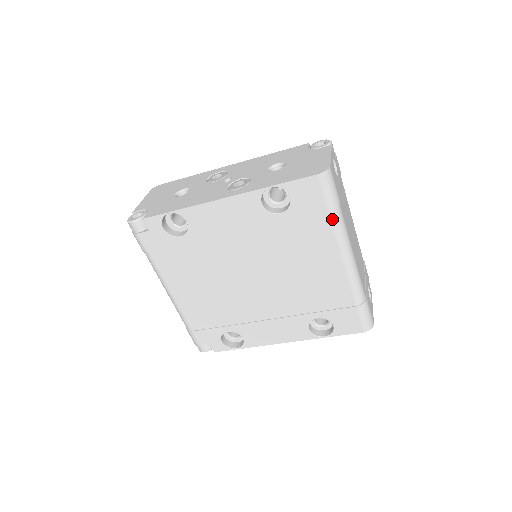
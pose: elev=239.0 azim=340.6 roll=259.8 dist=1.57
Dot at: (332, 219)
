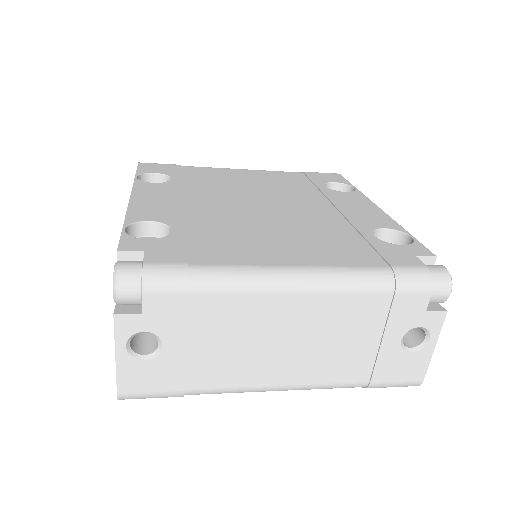
Dot at: occluded
